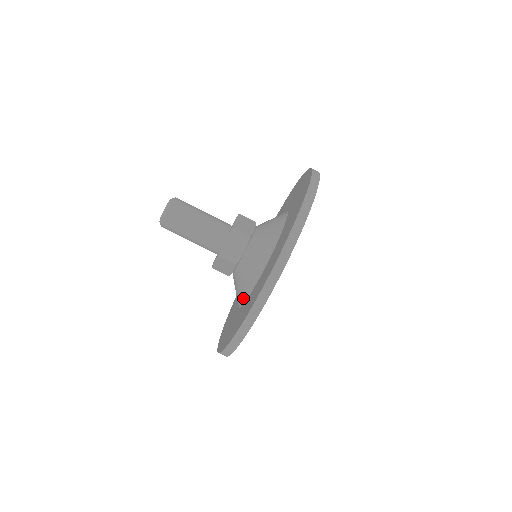
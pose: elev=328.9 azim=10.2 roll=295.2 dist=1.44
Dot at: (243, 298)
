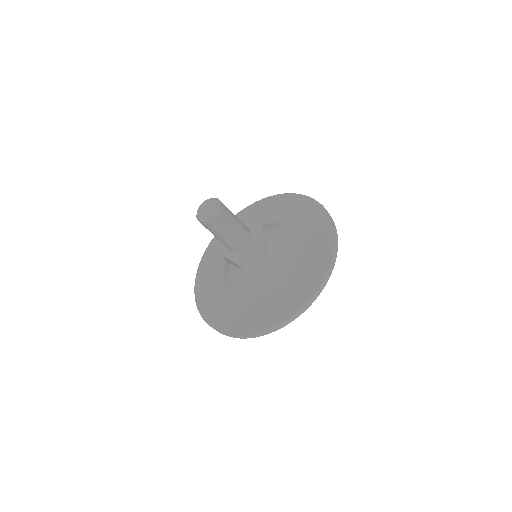
Dot at: (238, 293)
